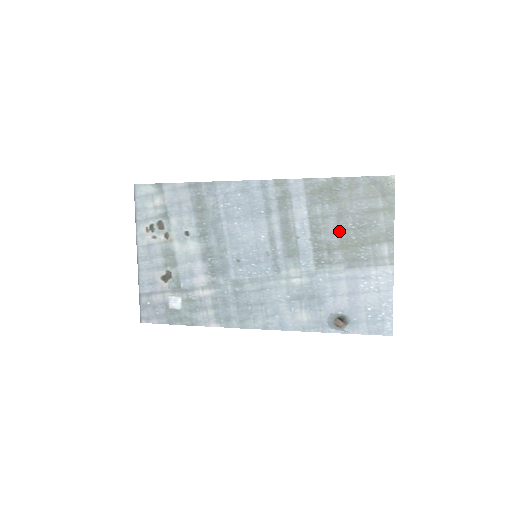
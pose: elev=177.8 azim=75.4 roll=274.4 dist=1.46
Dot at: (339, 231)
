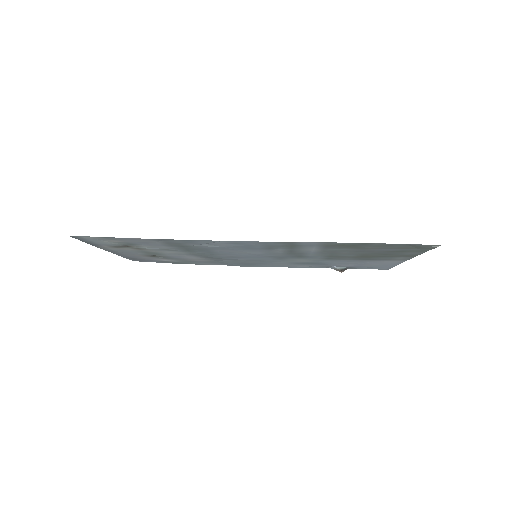
Dot at: (356, 254)
